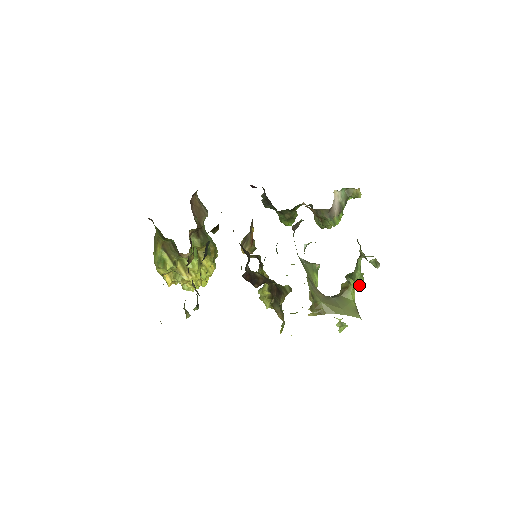
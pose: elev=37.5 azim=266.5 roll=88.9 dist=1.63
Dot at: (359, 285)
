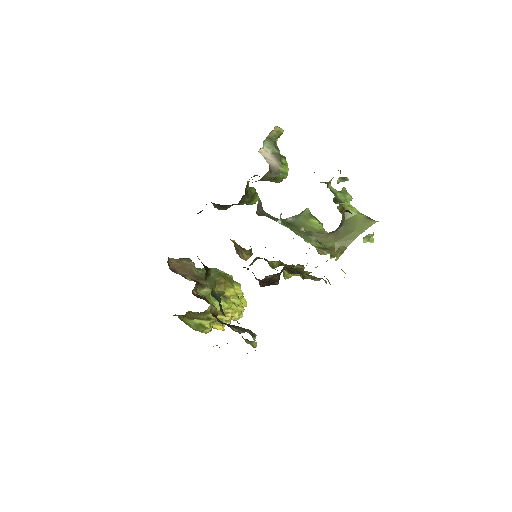
Dot at: (347, 211)
